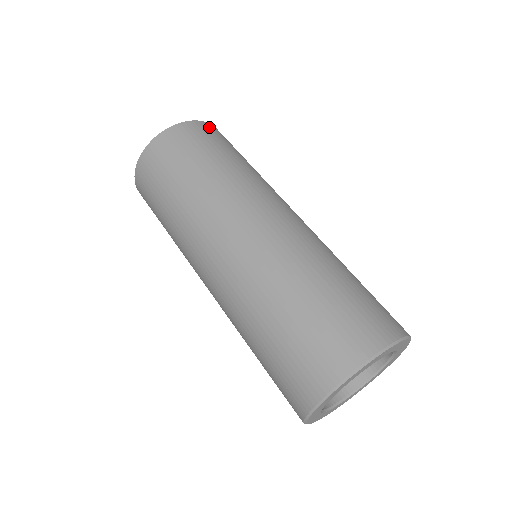
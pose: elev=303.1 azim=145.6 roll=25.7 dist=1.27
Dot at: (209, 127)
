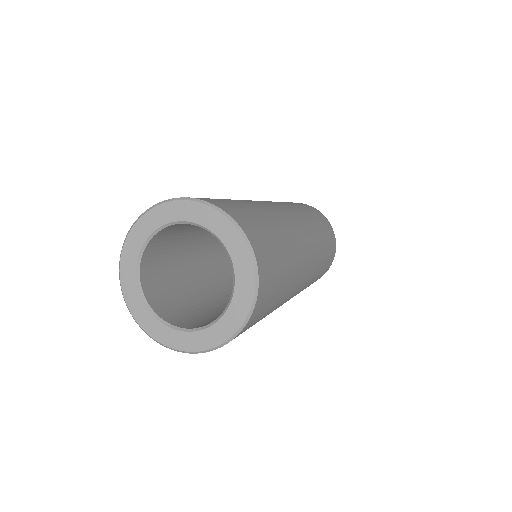
Dot at: occluded
